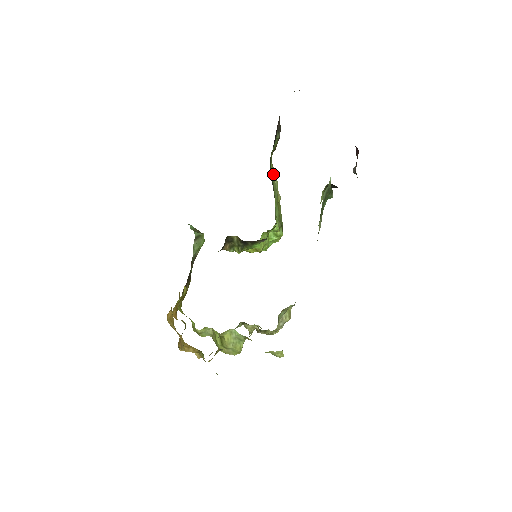
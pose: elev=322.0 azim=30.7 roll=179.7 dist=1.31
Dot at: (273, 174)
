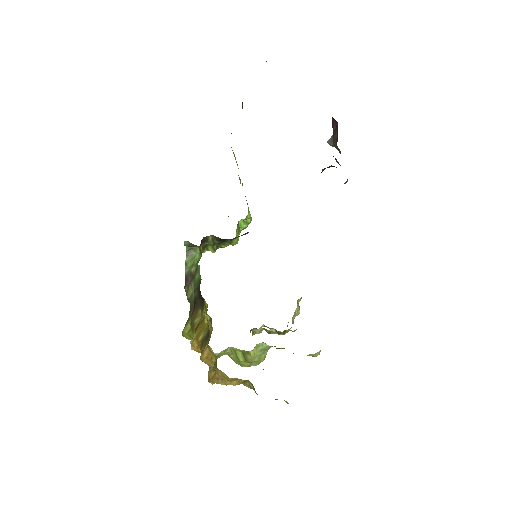
Dot at: occluded
